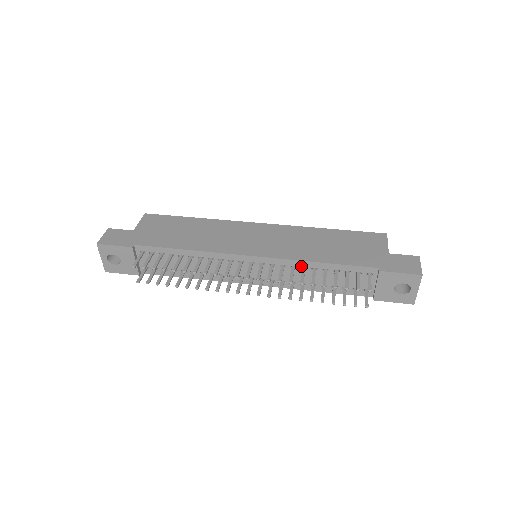
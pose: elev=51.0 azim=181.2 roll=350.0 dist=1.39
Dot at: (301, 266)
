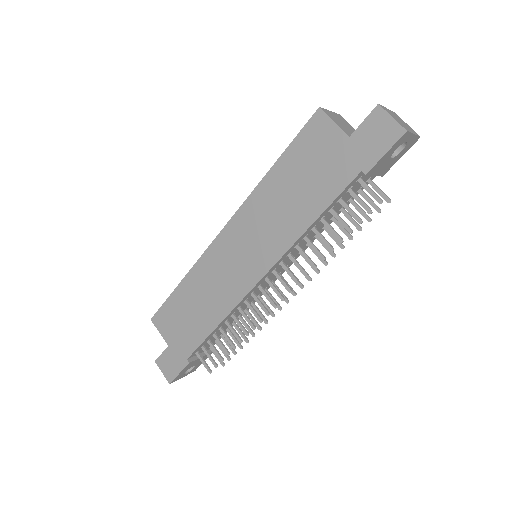
Dot at: (301, 240)
